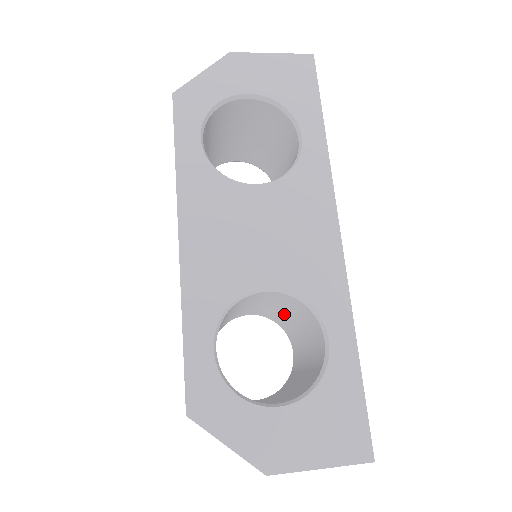
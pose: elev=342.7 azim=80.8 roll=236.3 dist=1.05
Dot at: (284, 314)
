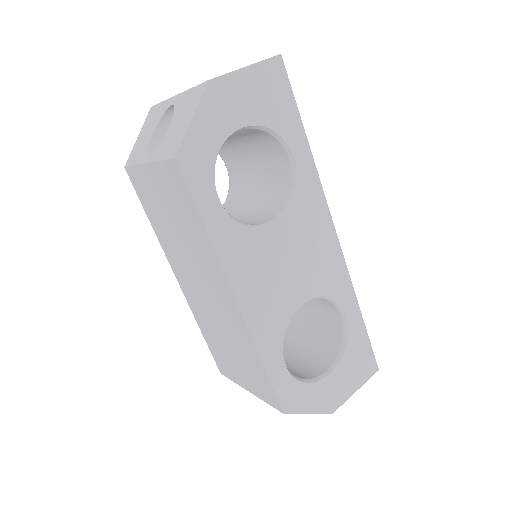
Dot at: occluded
